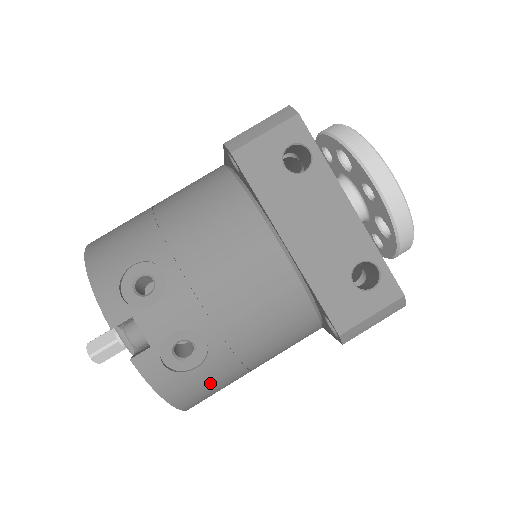
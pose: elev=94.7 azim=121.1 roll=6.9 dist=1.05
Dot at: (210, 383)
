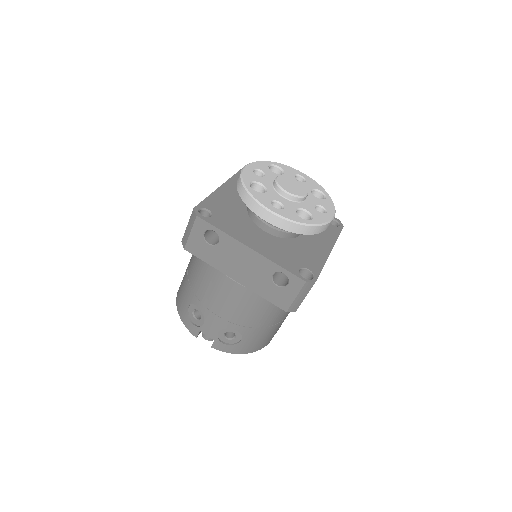
Dot at: (257, 340)
